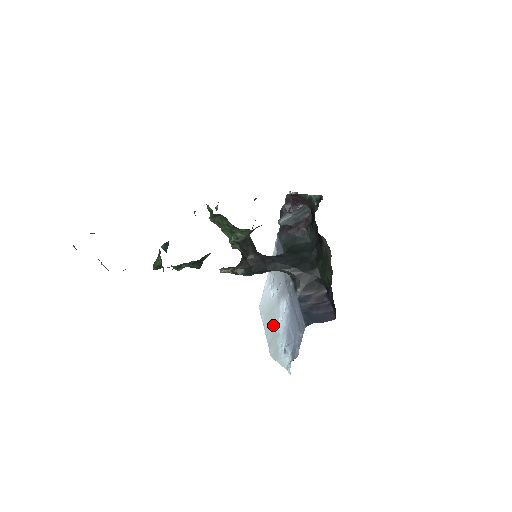
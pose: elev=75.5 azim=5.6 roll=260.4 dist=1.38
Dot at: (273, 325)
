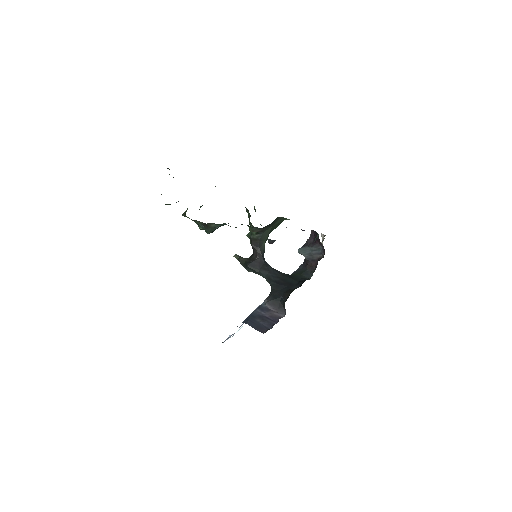
Dot at: occluded
